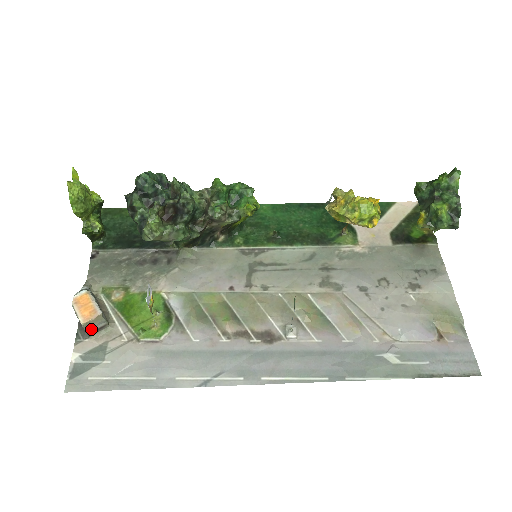
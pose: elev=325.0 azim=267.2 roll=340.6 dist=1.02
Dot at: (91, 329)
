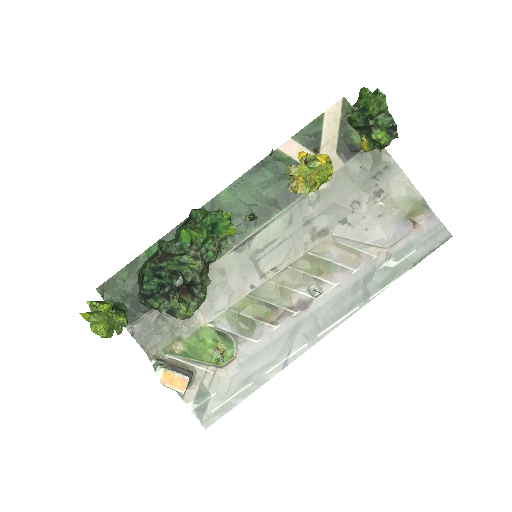
Dot at: (187, 386)
